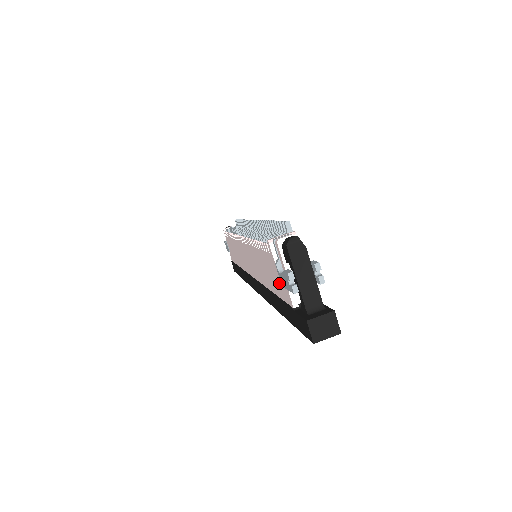
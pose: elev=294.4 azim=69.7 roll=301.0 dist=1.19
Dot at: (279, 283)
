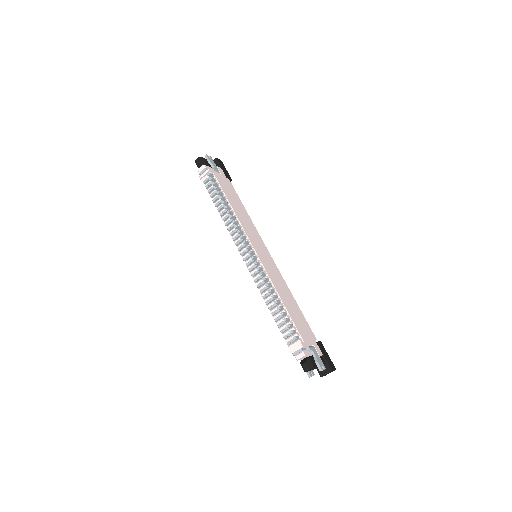
Dot at: occluded
